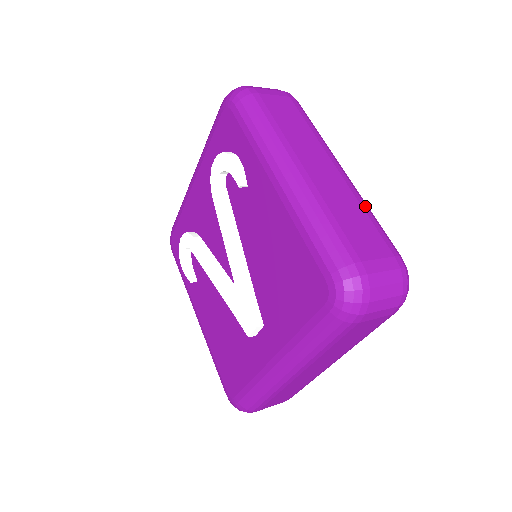
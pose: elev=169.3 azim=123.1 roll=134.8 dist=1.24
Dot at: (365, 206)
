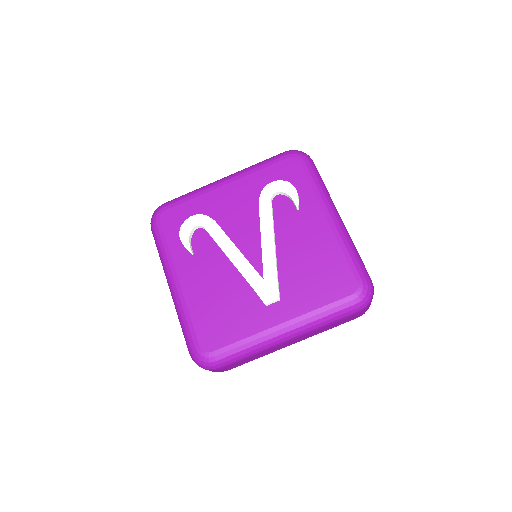
Dot at: occluded
